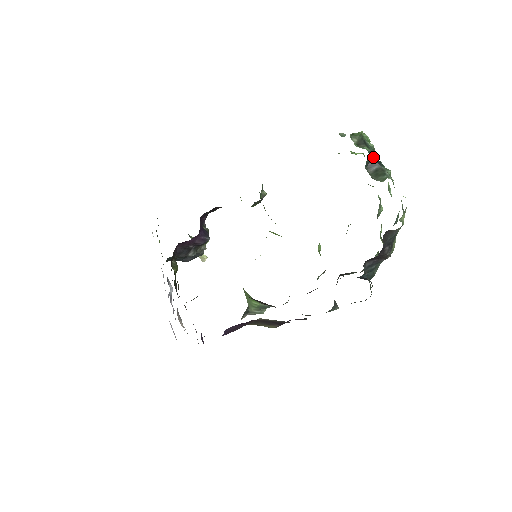
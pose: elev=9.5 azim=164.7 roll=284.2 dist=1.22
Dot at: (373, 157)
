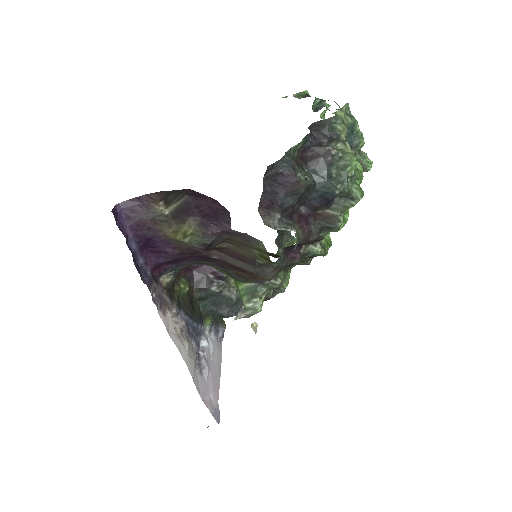
Dot at: (325, 106)
